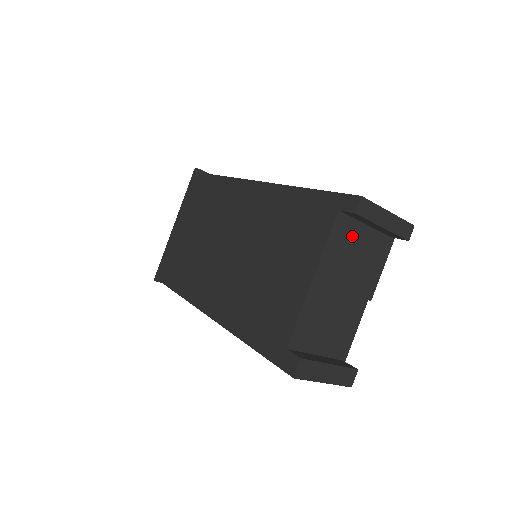
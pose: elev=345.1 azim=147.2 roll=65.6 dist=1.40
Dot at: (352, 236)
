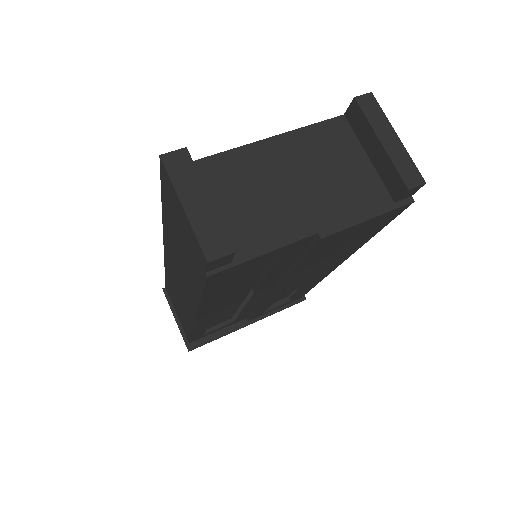
Dot at: (344, 149)
